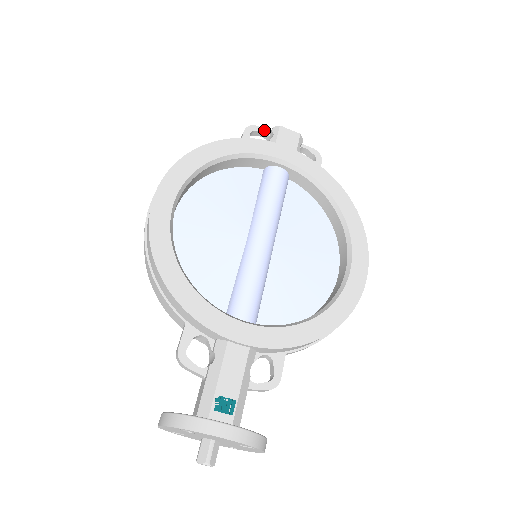
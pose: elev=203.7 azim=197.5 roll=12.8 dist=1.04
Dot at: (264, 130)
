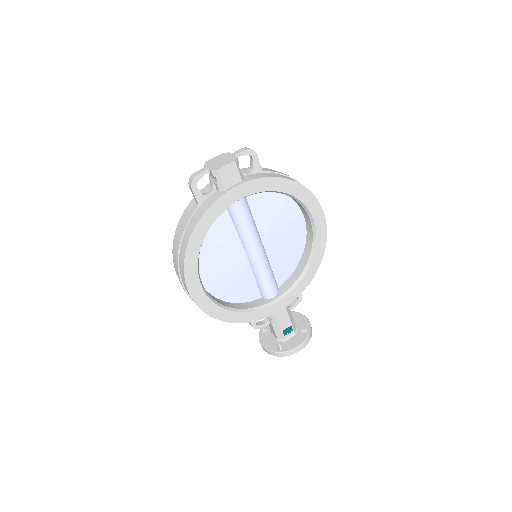
Dot at: (204, 173)
